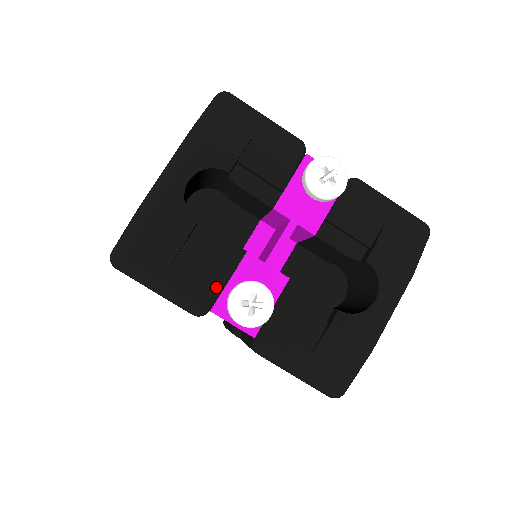
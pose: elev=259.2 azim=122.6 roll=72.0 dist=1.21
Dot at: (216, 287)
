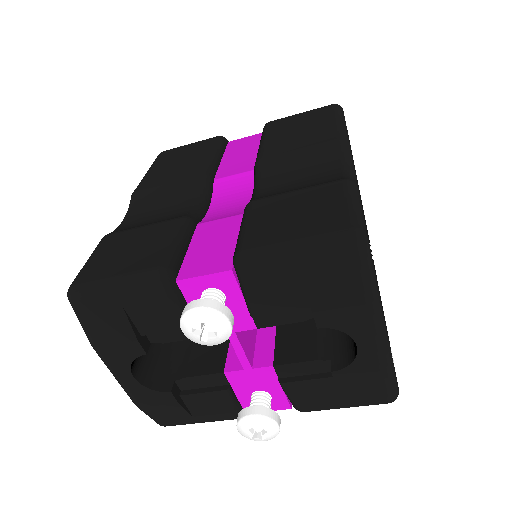
Dot at: (231, 407)
